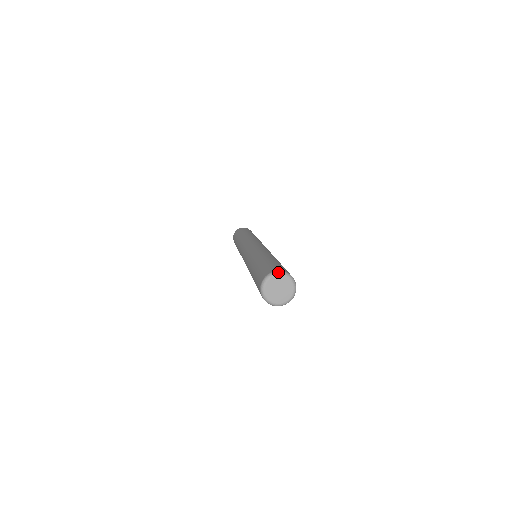
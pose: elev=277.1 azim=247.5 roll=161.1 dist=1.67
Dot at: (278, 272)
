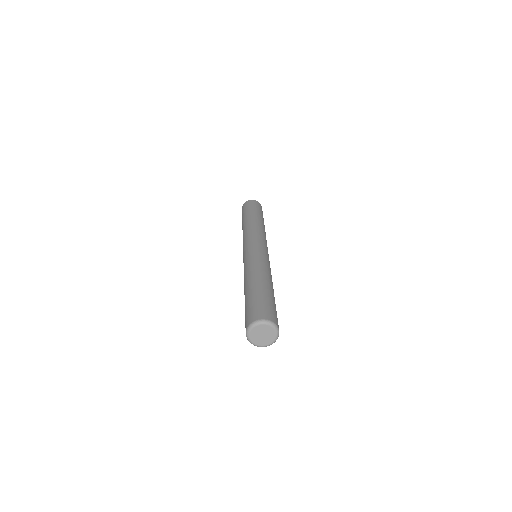
Dot at: (270, 322)
